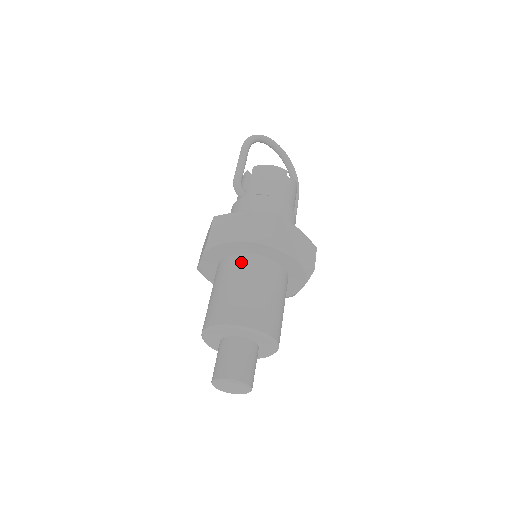
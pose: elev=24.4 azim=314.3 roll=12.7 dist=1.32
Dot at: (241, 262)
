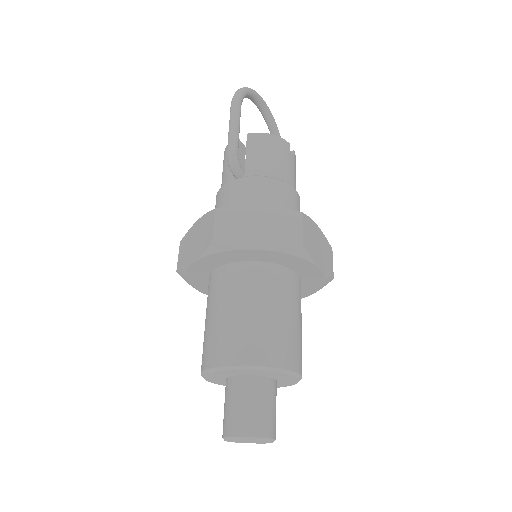
Dot at: (255, 274)
